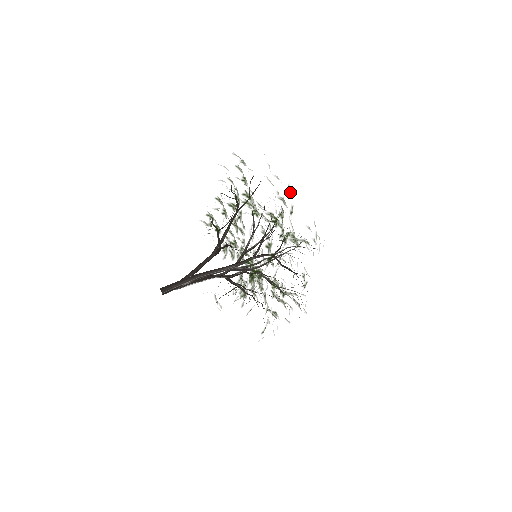
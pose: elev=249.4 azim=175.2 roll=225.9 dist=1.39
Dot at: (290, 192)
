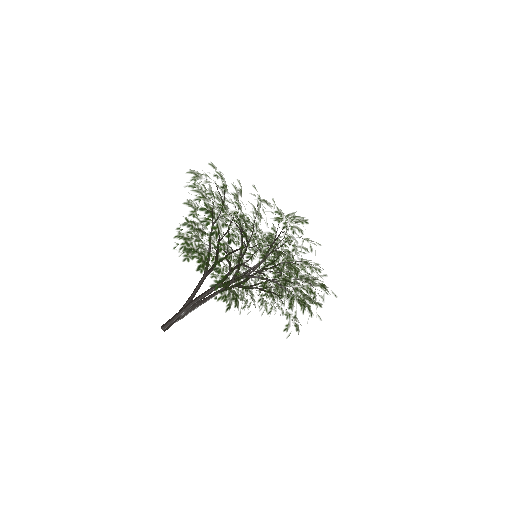
Dot at: (205, 213)
